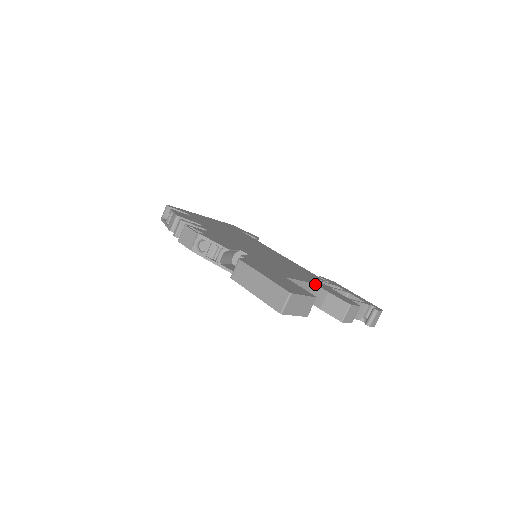
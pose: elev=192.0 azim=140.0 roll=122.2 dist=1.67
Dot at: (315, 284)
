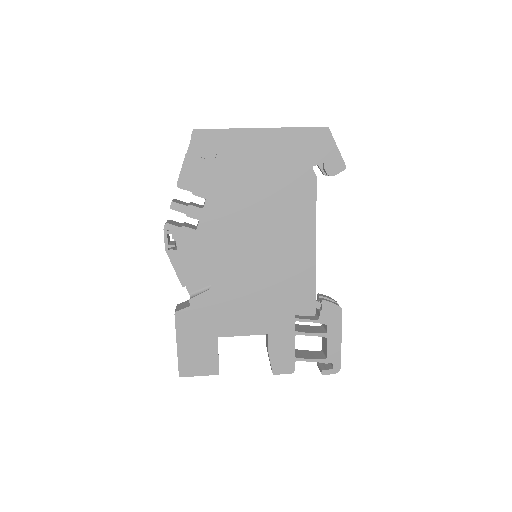
Dot at: (267, 336)
